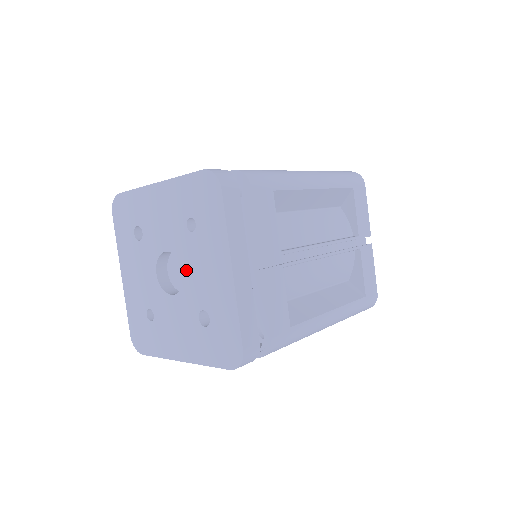
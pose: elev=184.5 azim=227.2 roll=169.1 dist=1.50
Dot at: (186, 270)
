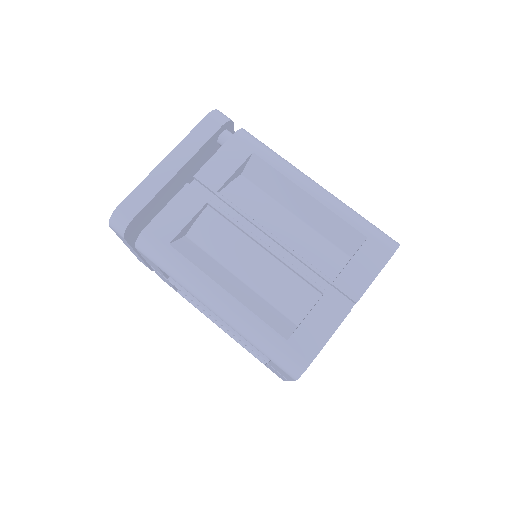
Dot at: occluded
